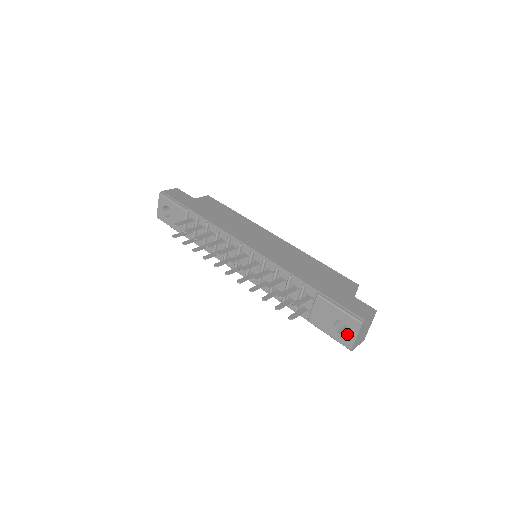
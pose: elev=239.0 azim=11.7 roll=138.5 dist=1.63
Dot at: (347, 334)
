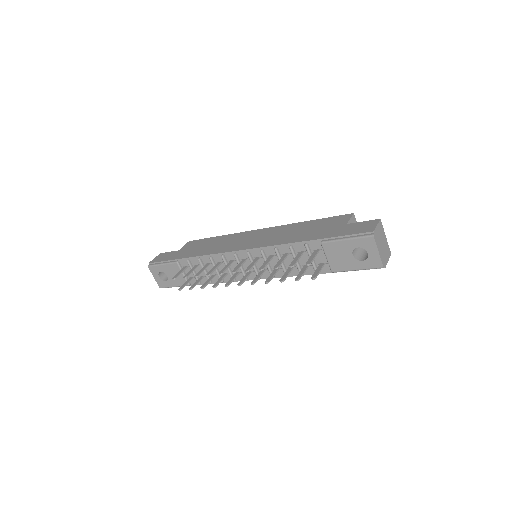
Dot at: (369, 256)
